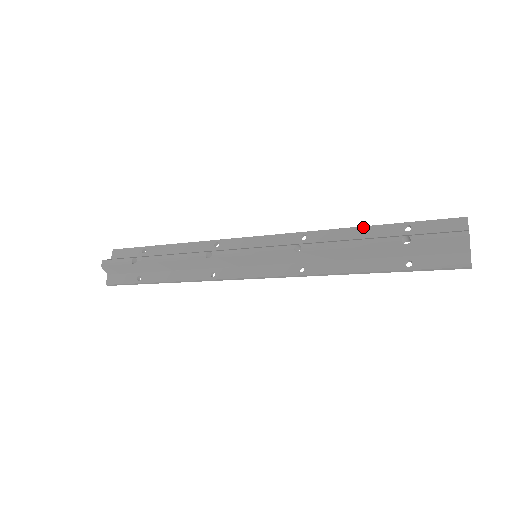
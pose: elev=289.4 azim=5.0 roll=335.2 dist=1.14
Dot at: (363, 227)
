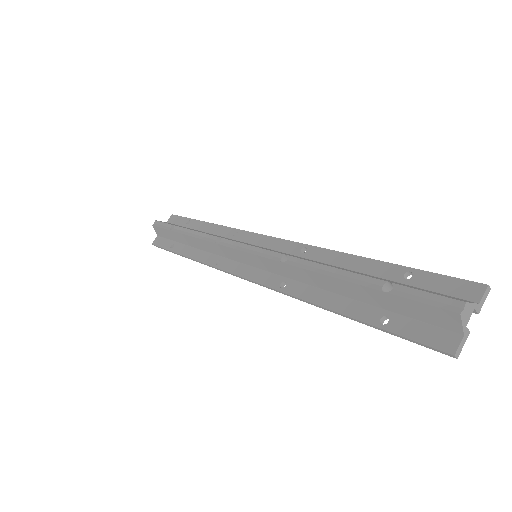
Dot at: (363, 258)
